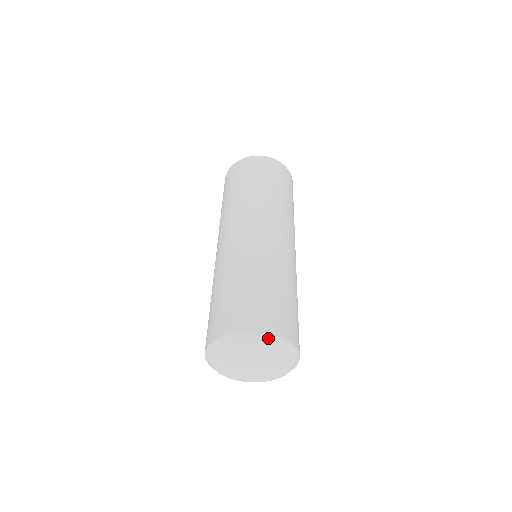
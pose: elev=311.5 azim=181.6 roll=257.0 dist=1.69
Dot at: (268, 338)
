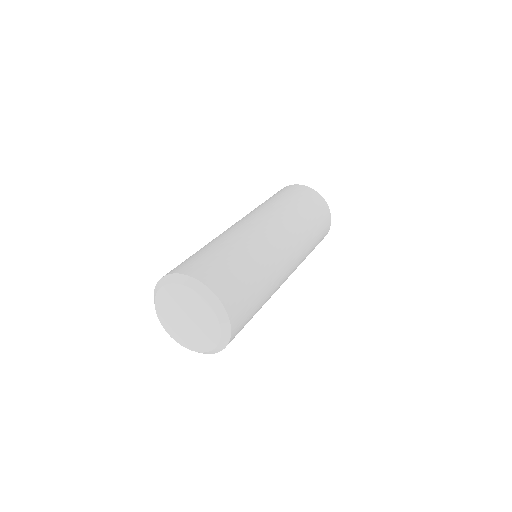
Dot at: (175, 277)
